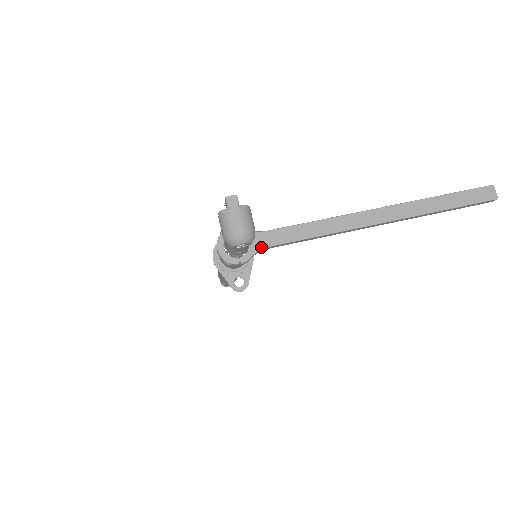
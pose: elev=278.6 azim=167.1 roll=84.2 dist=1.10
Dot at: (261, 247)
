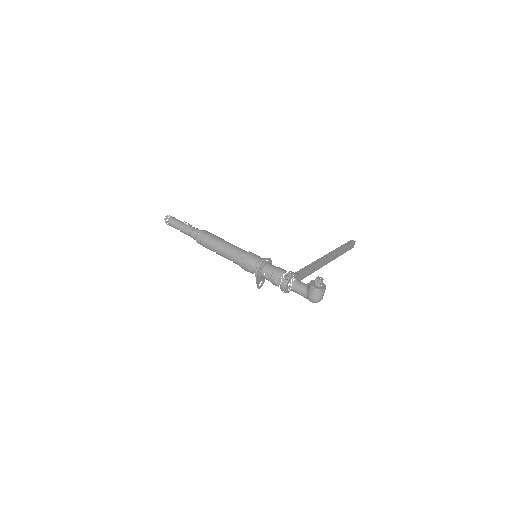
Dot at: occluded
